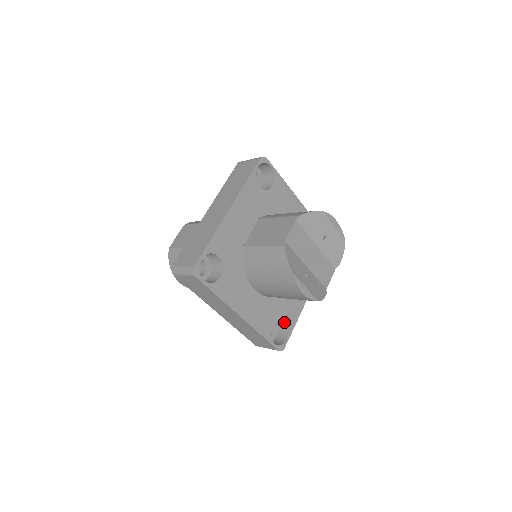
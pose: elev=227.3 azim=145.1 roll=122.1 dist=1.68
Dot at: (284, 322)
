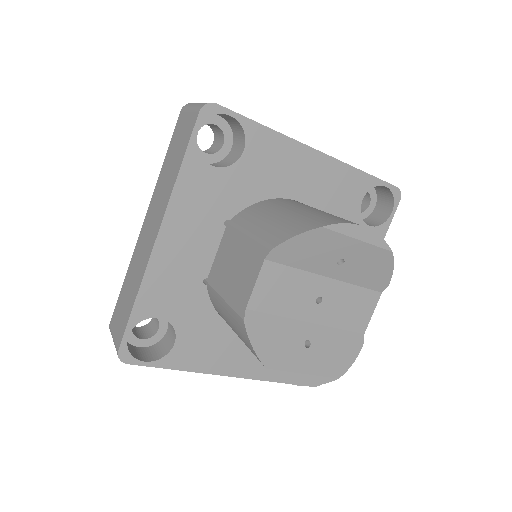
Dot at: occluded
